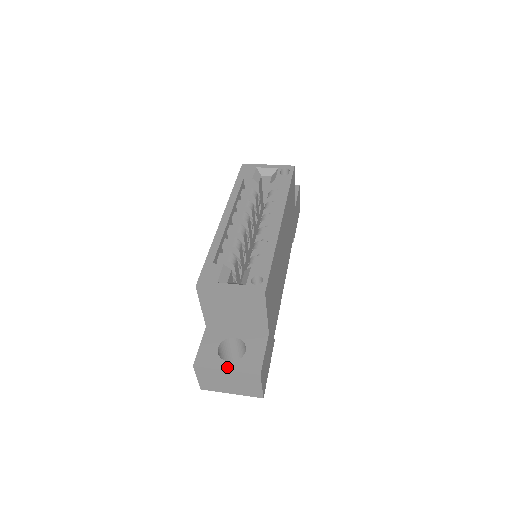
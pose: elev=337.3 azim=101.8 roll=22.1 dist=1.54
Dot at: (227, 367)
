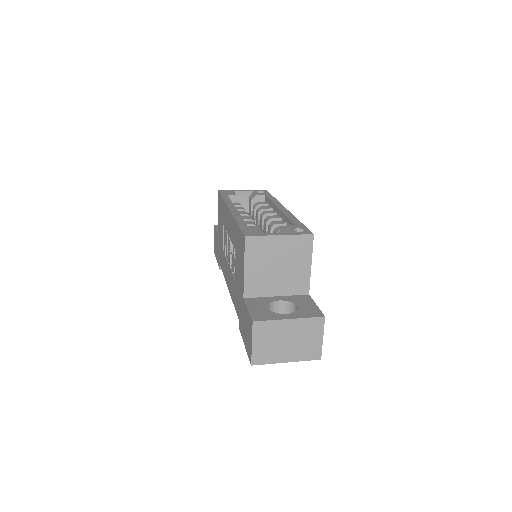
Dot at: (289, 317)
